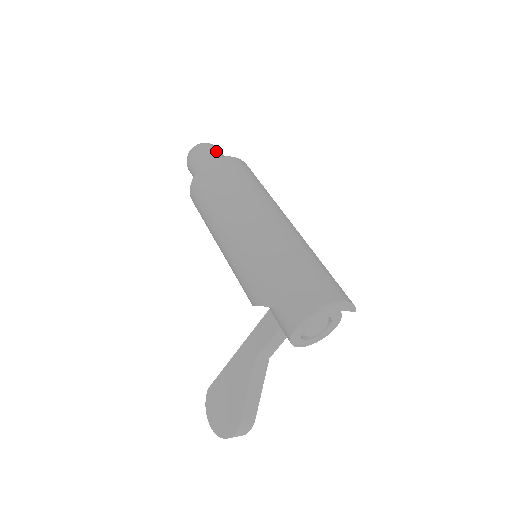
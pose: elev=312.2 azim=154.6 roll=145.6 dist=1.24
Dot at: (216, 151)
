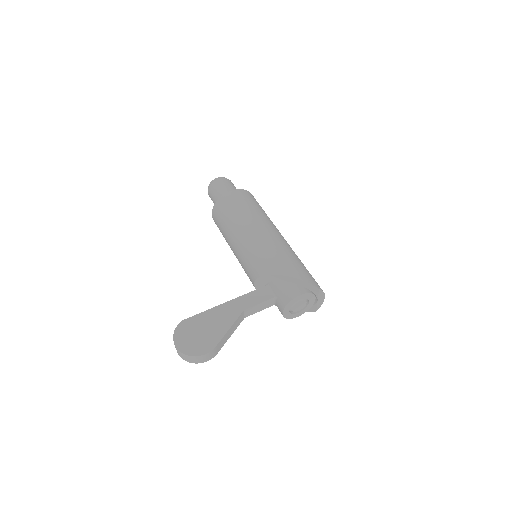
Dot at: occluded
